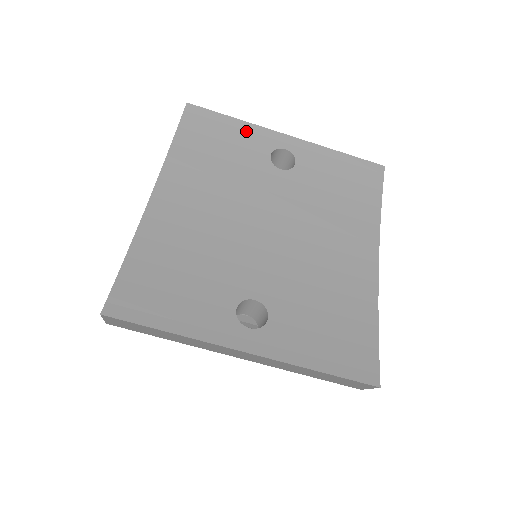
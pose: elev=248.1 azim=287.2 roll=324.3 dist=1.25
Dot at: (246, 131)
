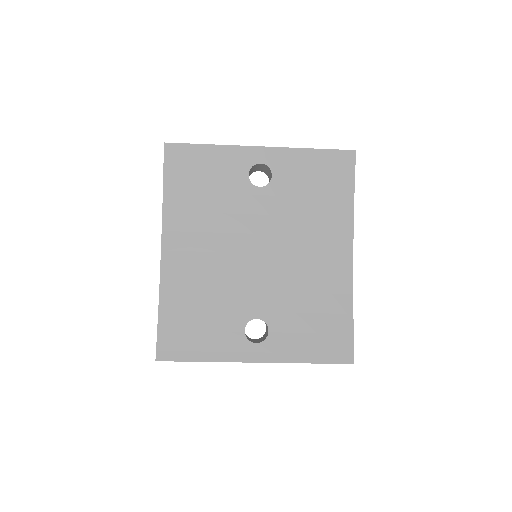
Dot at: (222, 156)
